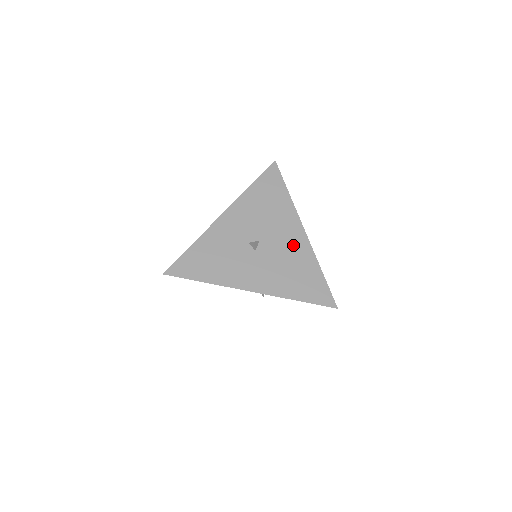
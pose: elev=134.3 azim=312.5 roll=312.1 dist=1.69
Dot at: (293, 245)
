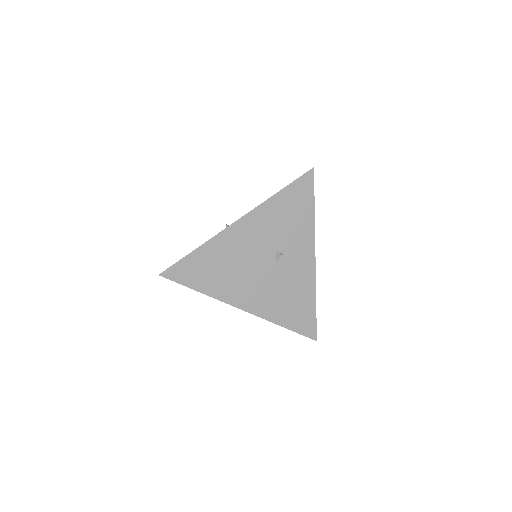
Dot at: occluded
